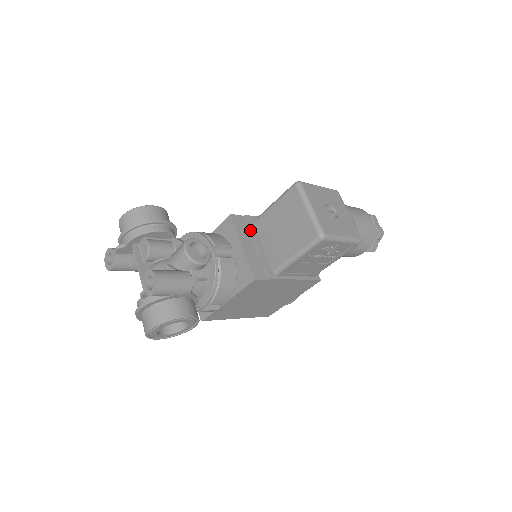
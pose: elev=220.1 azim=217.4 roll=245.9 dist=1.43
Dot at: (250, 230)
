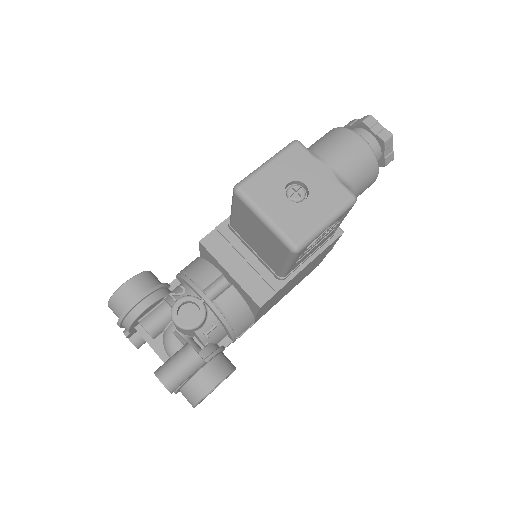
Dot at: (230, 243)
